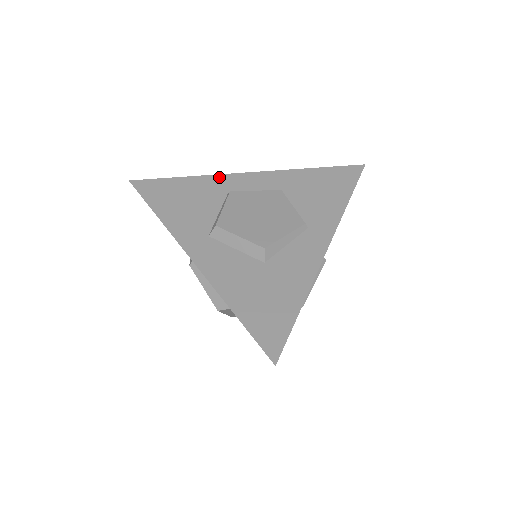
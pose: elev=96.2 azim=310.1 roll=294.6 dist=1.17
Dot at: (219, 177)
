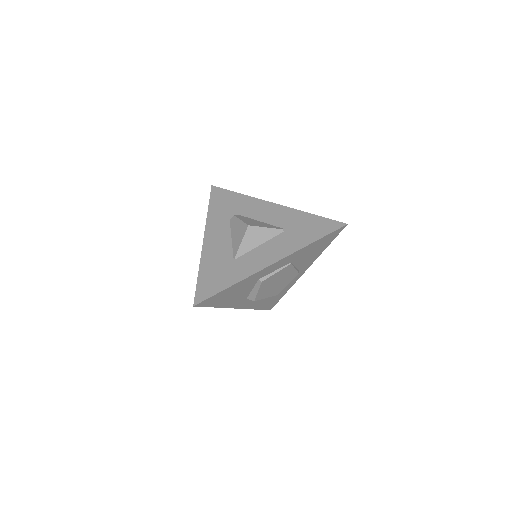
Dot at: (254, 276)
